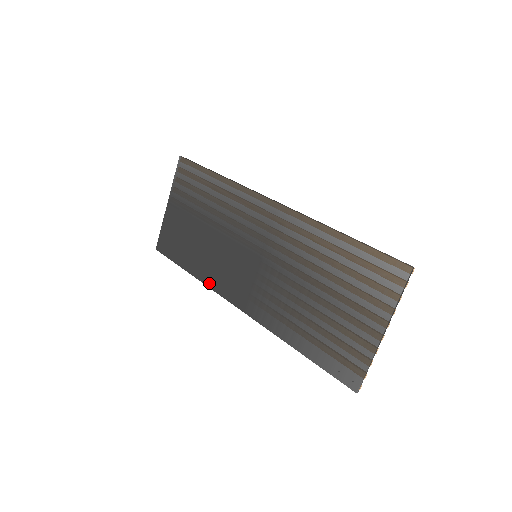
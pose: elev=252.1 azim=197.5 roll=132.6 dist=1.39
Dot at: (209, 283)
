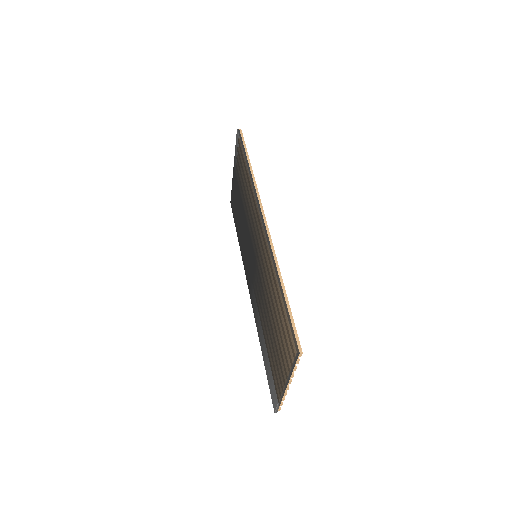
Dot at: (242, 256)
